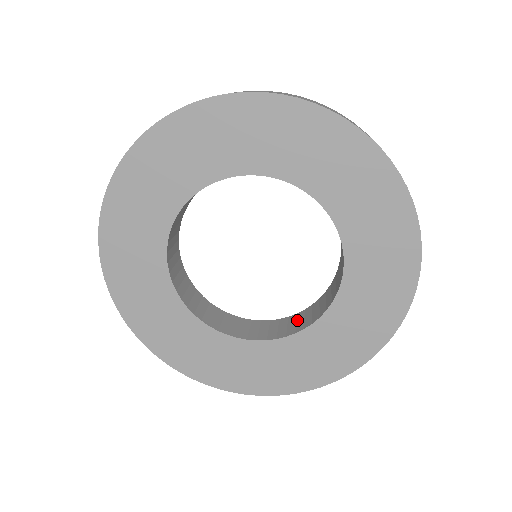
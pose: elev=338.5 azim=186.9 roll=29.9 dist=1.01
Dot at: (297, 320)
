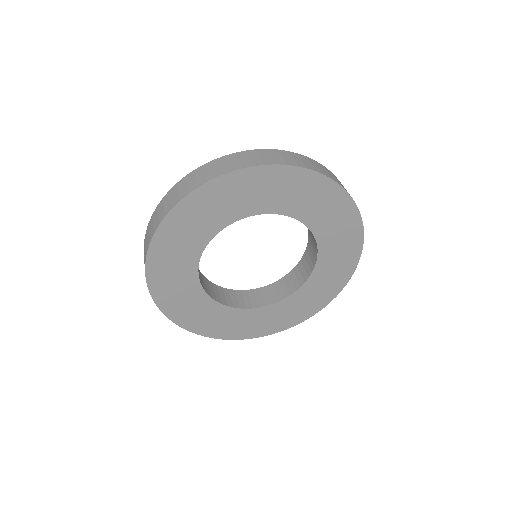
Dot at: (257, 296)
